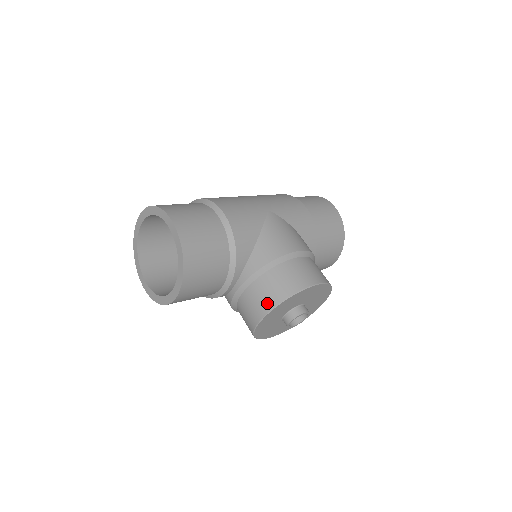
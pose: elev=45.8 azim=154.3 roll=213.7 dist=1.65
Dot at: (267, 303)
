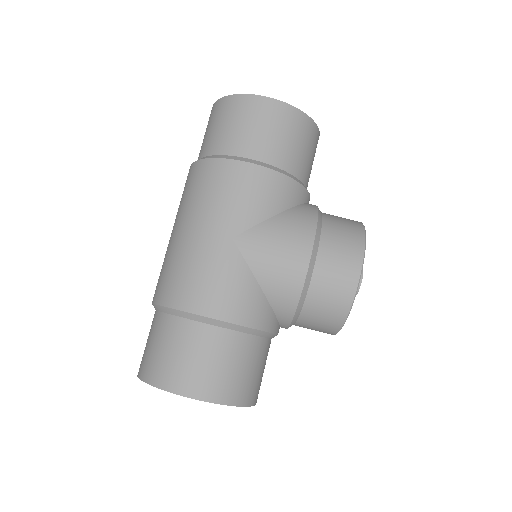
Dot at: (330, 328)
